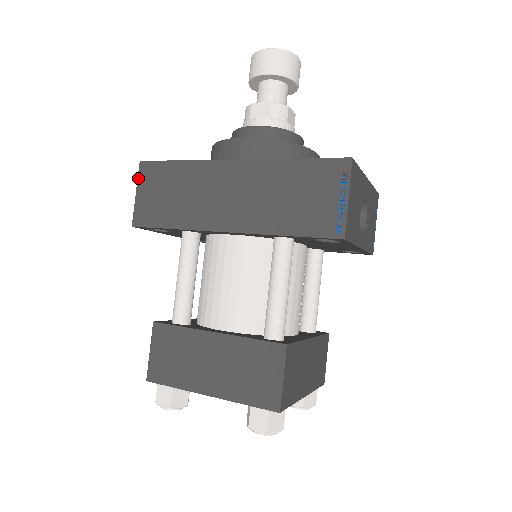
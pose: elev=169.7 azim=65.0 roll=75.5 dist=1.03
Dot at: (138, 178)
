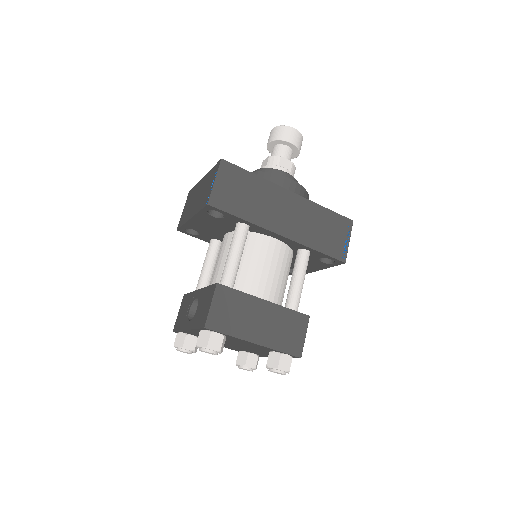
Dot at: (219, 170)
